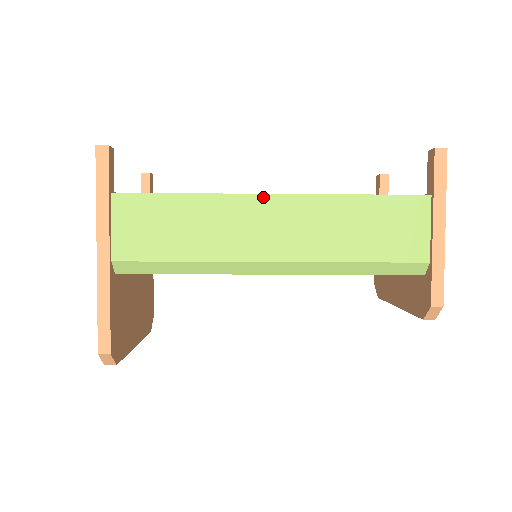
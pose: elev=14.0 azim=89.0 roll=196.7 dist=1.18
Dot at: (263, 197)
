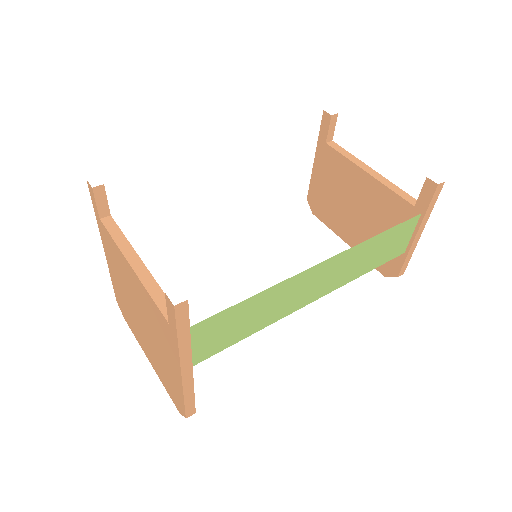
Dot at: (315, 267)
